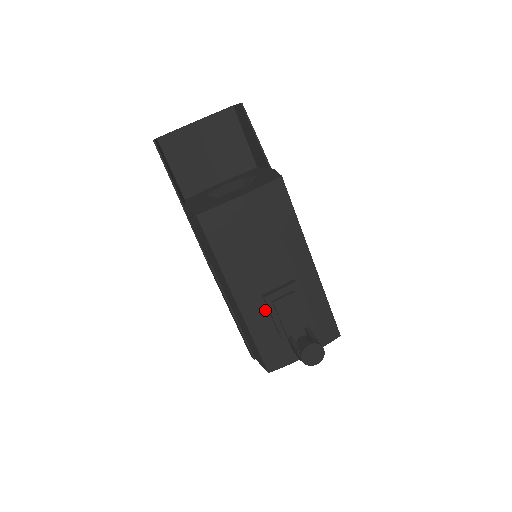
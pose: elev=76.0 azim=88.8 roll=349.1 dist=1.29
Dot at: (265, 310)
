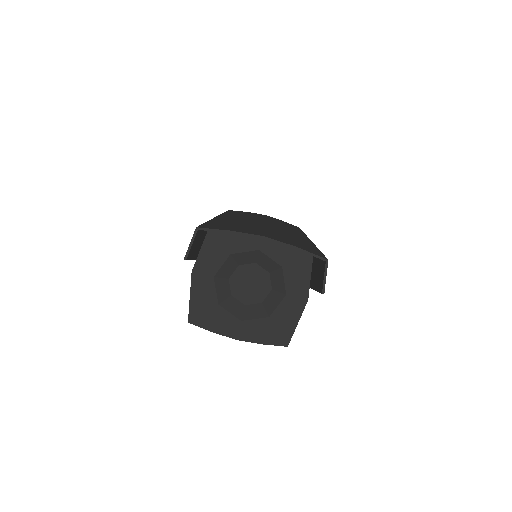
Dot at: occluded
